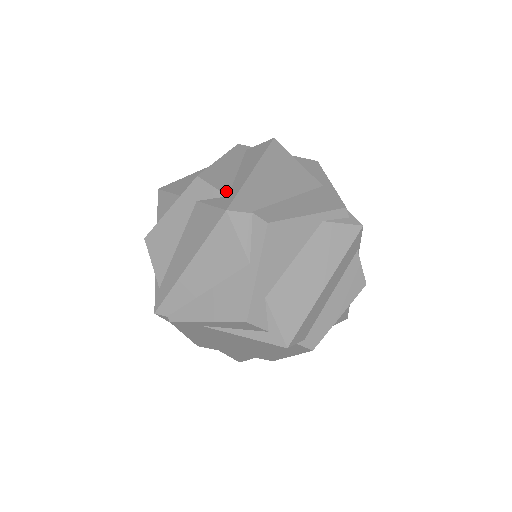
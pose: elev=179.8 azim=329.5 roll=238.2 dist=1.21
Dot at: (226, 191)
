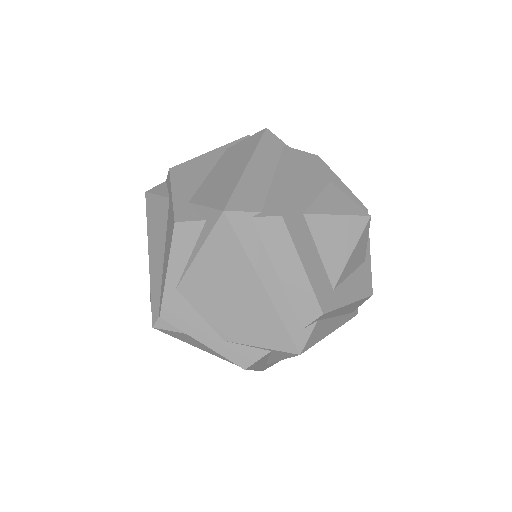
Dot at: occluded
